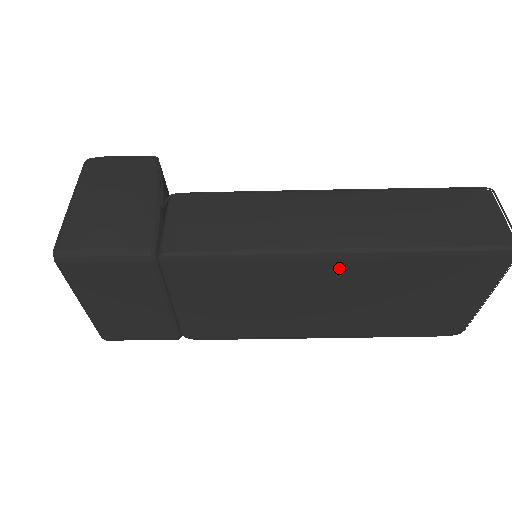
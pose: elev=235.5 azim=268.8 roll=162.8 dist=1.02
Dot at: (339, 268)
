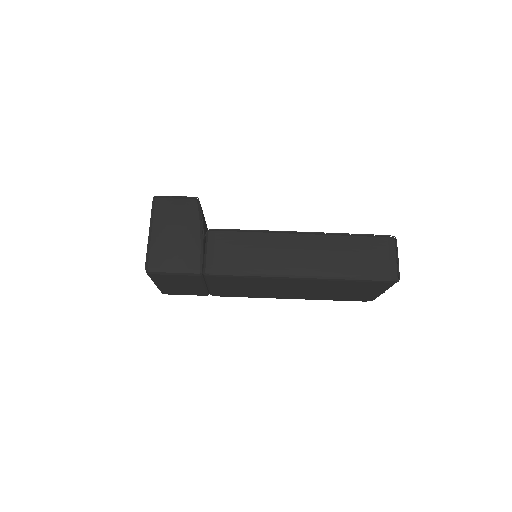
Dot at: (301, 282)
